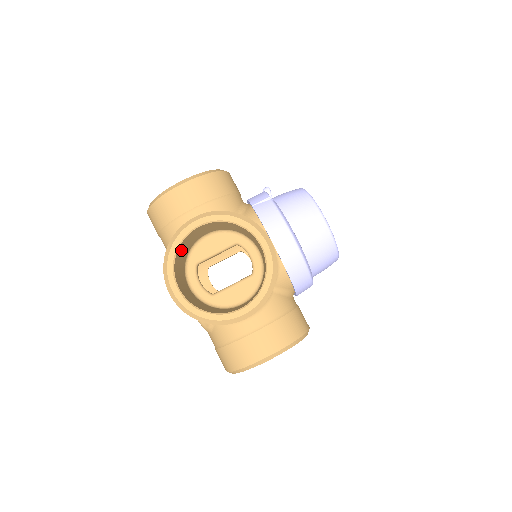
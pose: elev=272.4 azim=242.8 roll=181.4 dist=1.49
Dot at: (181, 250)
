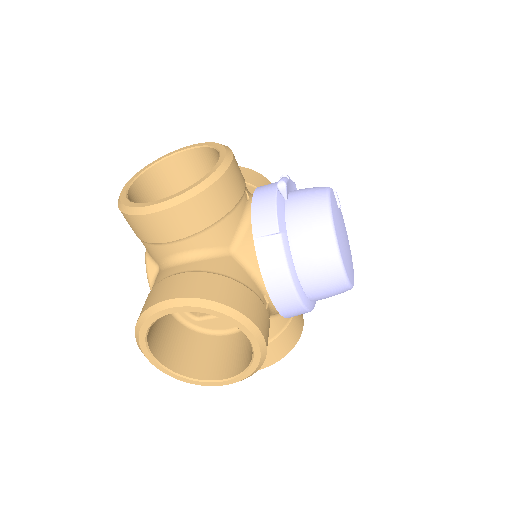
Dot at: occluded
